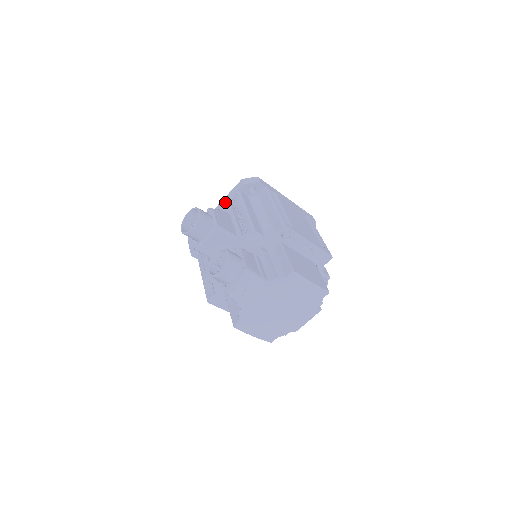
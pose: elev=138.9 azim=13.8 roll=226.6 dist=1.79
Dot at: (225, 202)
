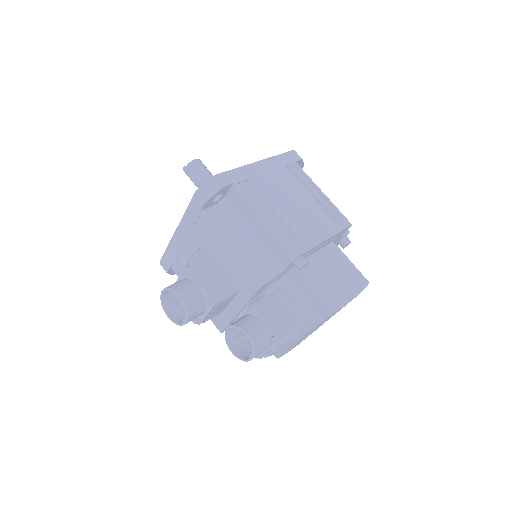
Dot at: (188, 225)
